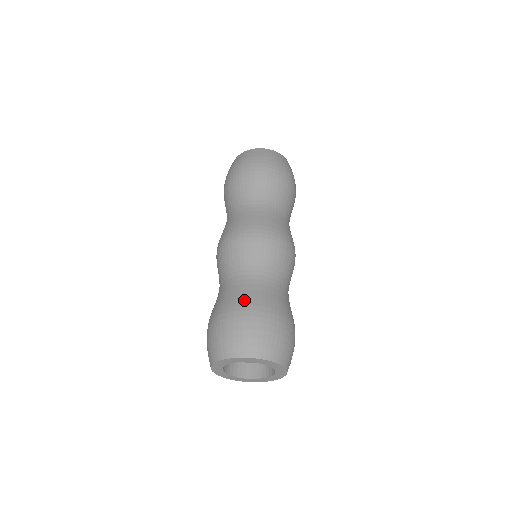
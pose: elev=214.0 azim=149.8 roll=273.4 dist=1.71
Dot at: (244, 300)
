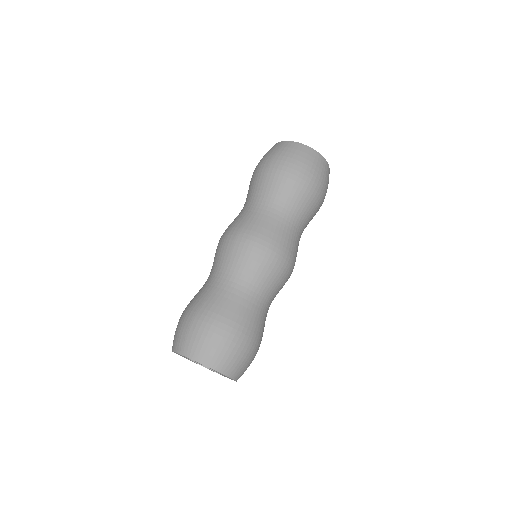
Dot at: (215, 306)
